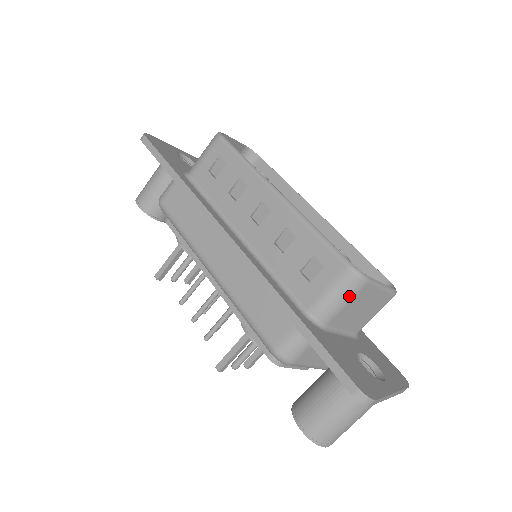
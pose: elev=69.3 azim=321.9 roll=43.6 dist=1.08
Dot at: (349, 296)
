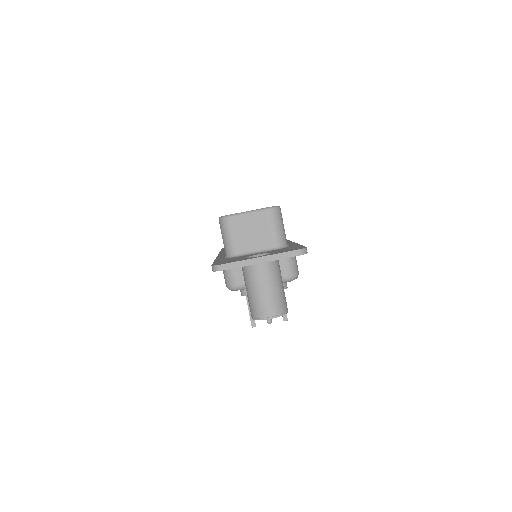
Dot at: (228, 231)
